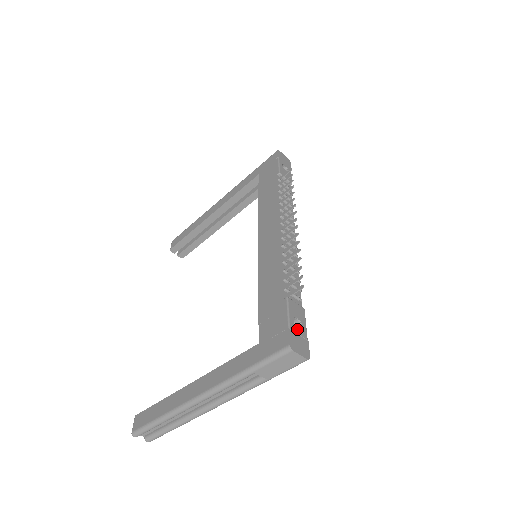
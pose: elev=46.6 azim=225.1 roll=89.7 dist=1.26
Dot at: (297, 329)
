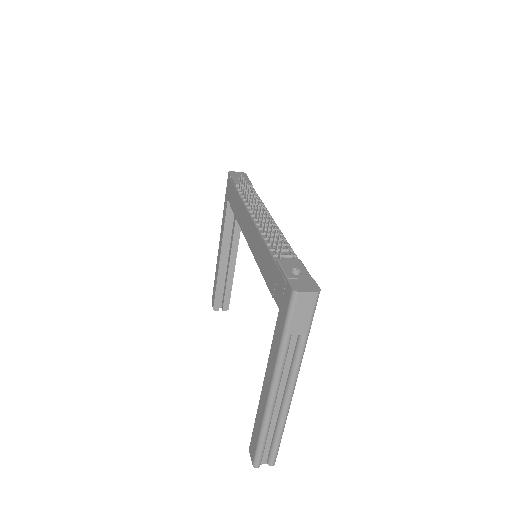
Dot at: (297, 276)
